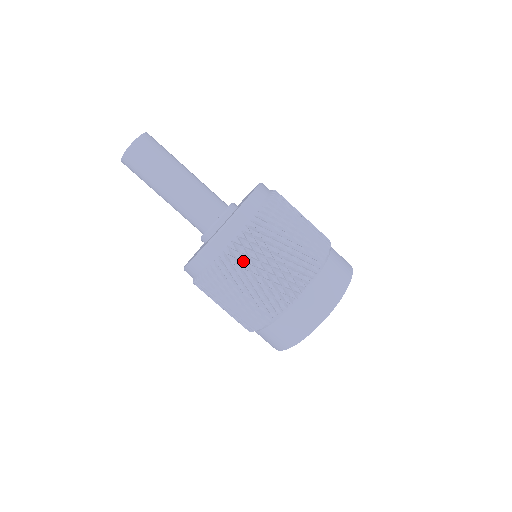
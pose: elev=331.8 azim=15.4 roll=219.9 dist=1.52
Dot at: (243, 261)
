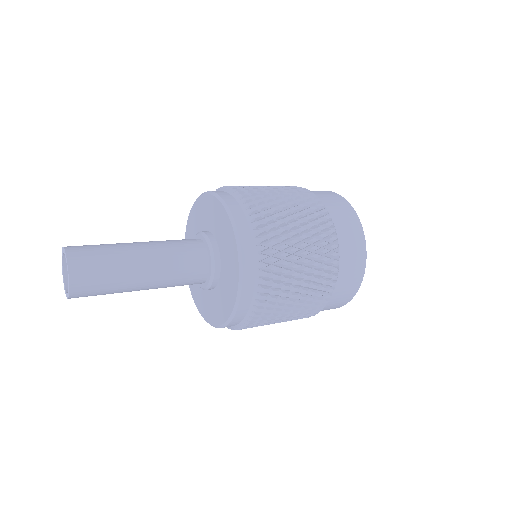
Dot at: (270, 215)
